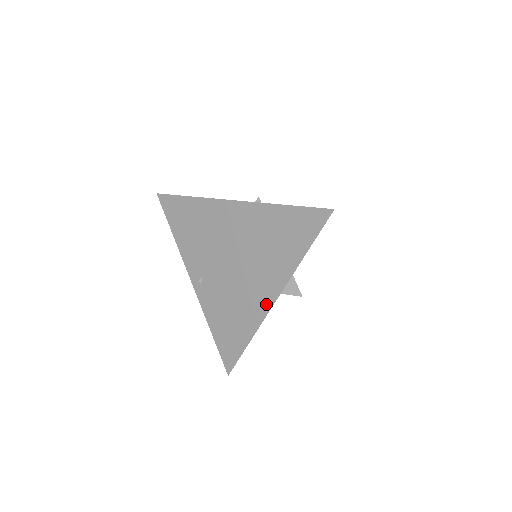
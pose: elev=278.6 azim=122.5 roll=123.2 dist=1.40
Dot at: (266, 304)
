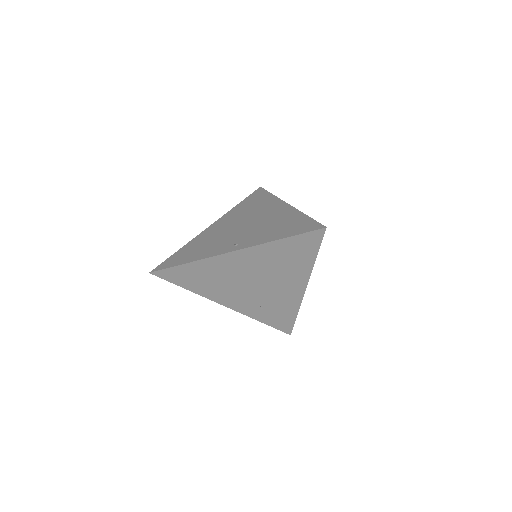
Dot at: (285, 207)
